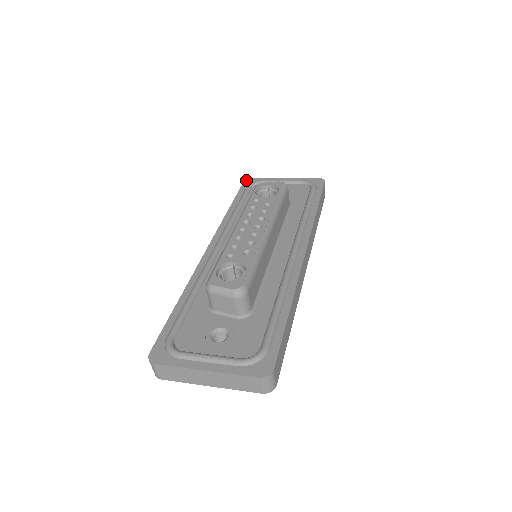
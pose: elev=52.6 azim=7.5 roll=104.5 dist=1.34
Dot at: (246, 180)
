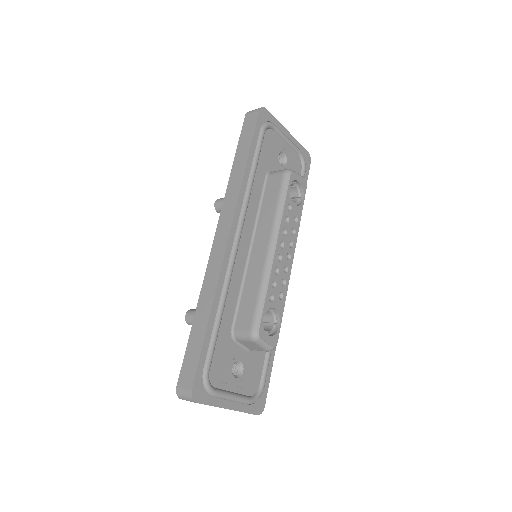
Dot at: (261, 110)
